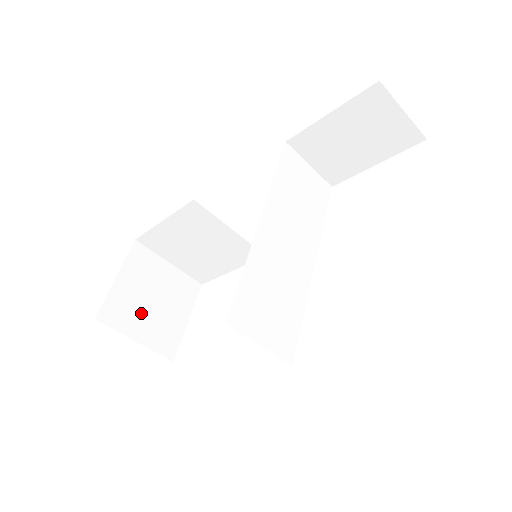
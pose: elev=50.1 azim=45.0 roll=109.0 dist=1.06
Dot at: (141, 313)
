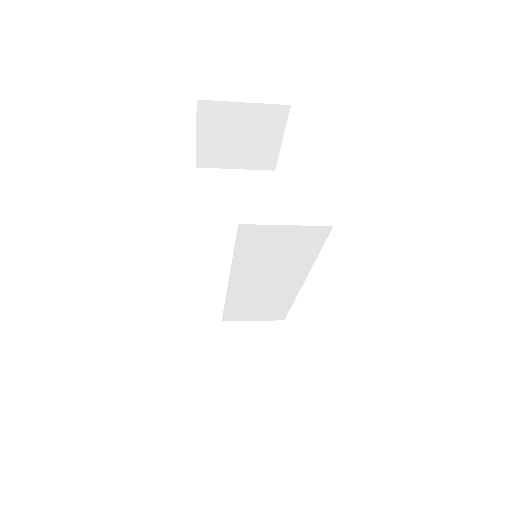
Dot at: (232, 151)
